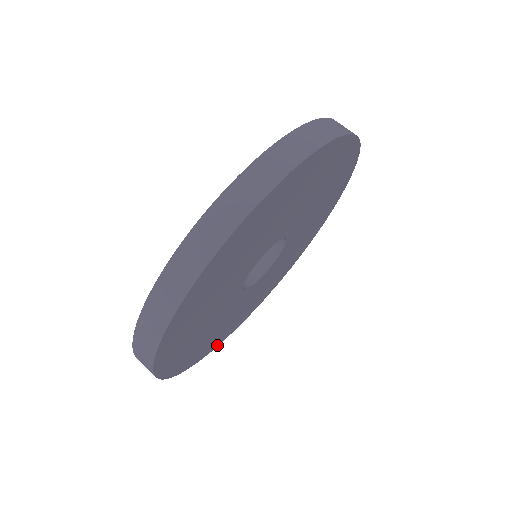
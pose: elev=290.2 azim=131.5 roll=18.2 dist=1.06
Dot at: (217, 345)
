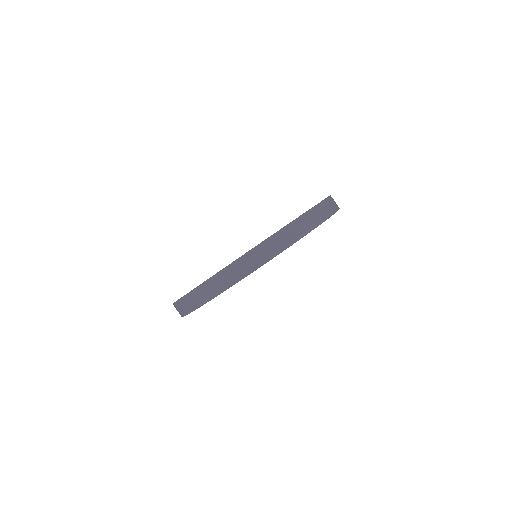
Dot at: occluded
